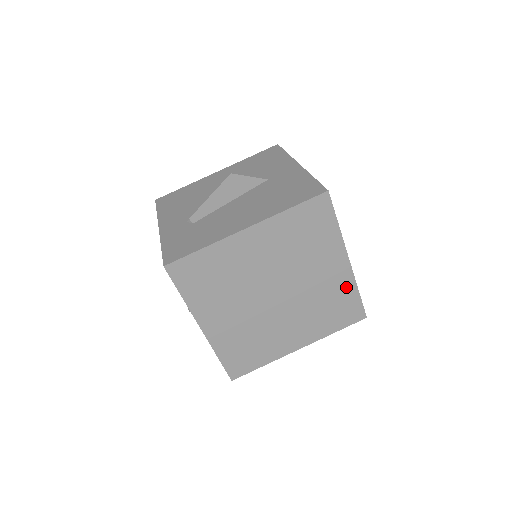
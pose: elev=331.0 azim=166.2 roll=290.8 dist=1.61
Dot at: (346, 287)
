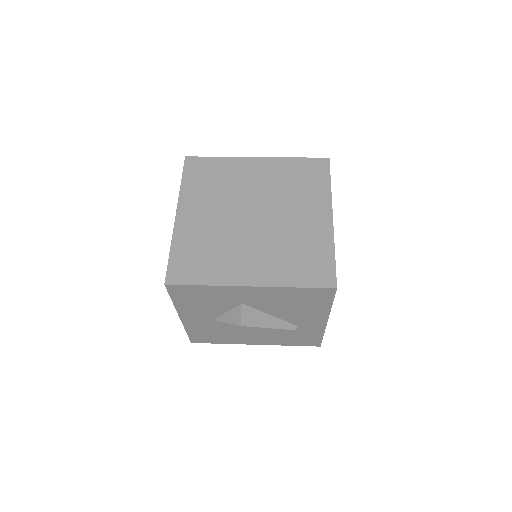
Dot at: (323, 242)
